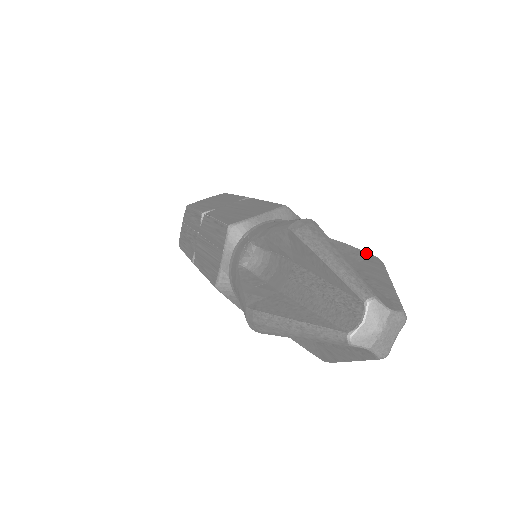
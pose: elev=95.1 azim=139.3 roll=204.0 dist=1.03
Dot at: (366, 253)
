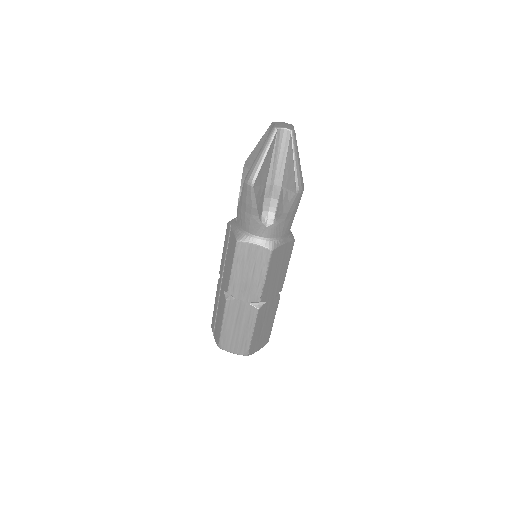
Dot at: occluded
